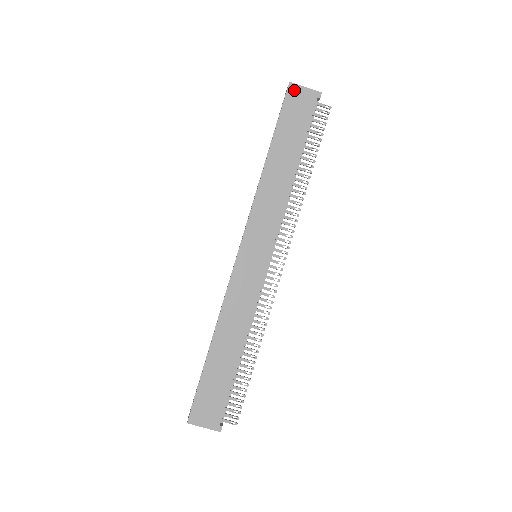
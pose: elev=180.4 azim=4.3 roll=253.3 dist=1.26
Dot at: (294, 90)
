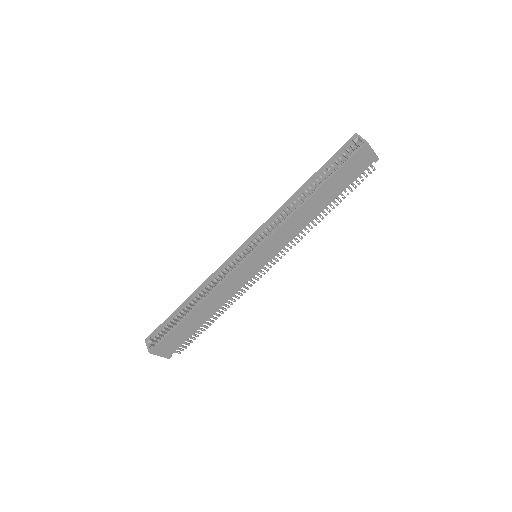
Dot at: (365, 150)
